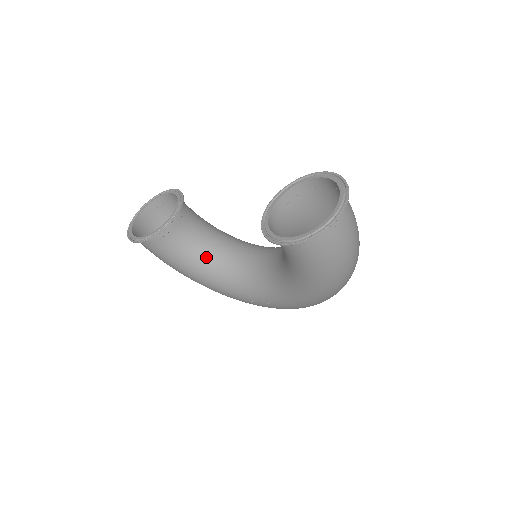
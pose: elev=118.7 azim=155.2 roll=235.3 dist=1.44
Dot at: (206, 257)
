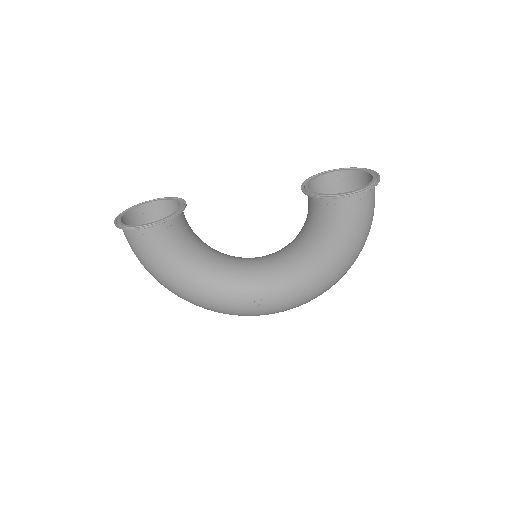
Dot at: (203, 258)
